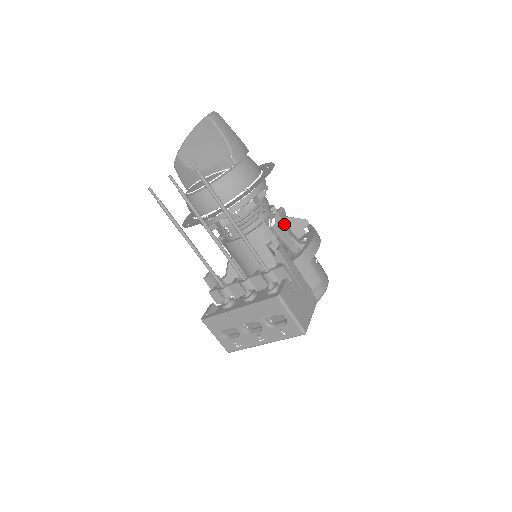
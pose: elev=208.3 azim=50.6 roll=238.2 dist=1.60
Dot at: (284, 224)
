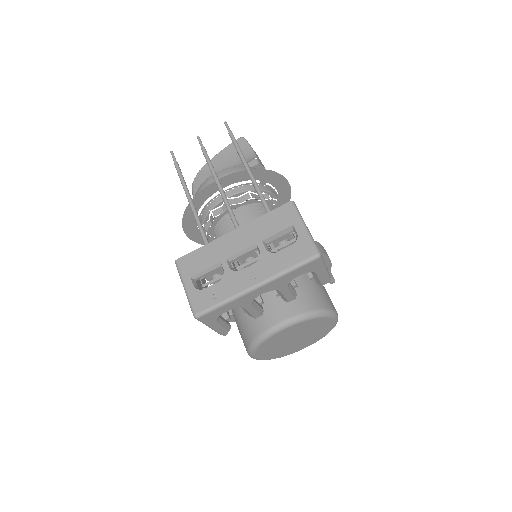
Dot at: (294, 234)
